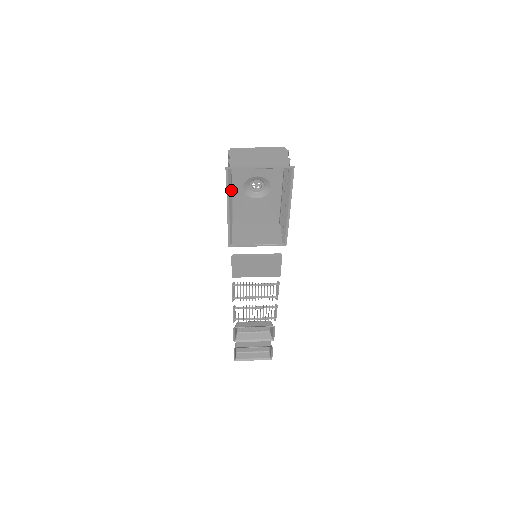
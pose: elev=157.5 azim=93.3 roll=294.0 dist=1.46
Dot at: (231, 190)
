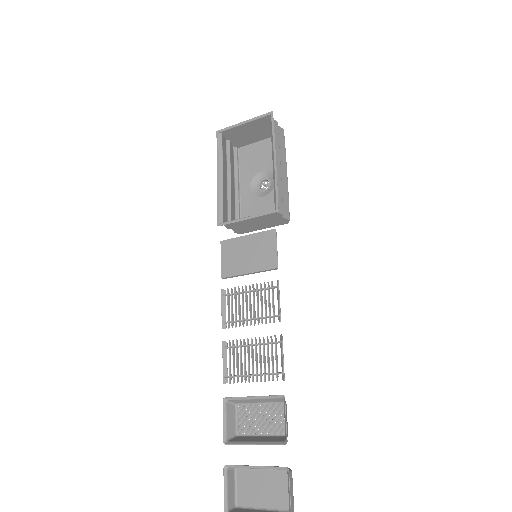
Dot at: (222, 157)
